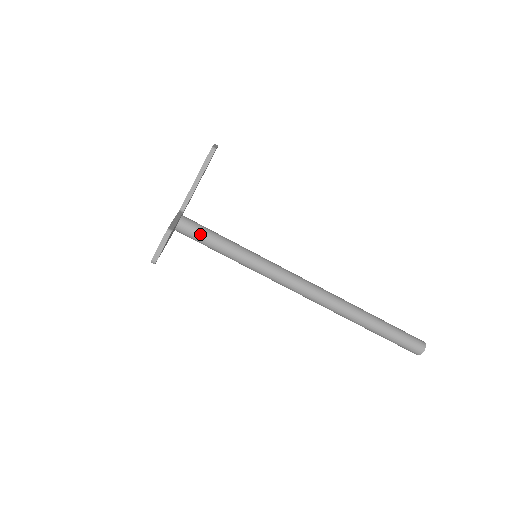
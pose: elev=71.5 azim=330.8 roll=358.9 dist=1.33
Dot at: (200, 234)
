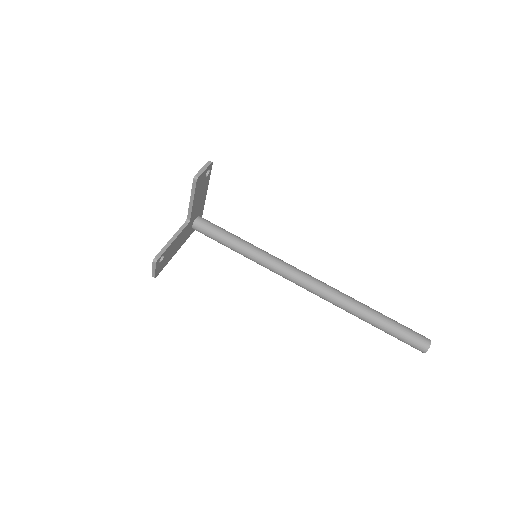
Dot at: (210, 235)
